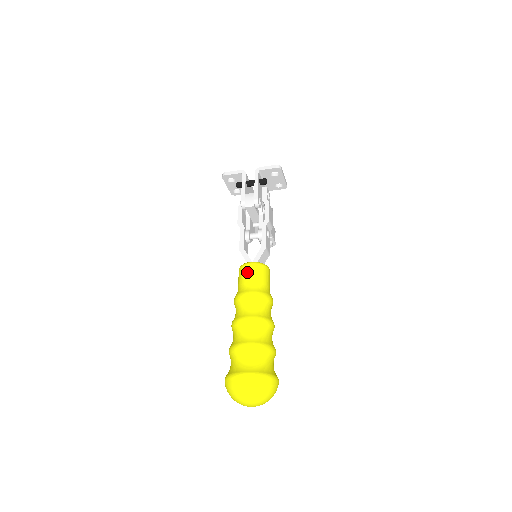
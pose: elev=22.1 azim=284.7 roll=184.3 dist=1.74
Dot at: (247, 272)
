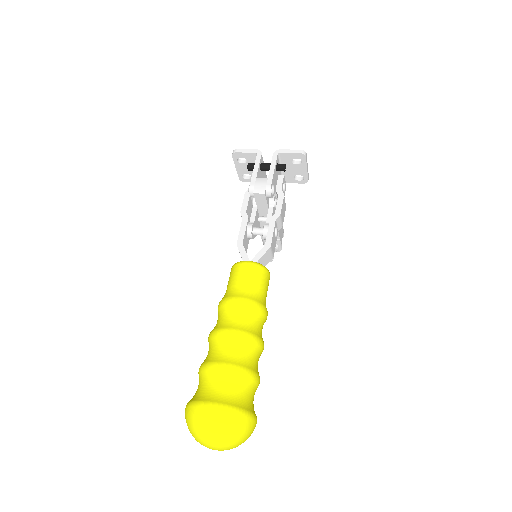
Dot at: (241, 272)
